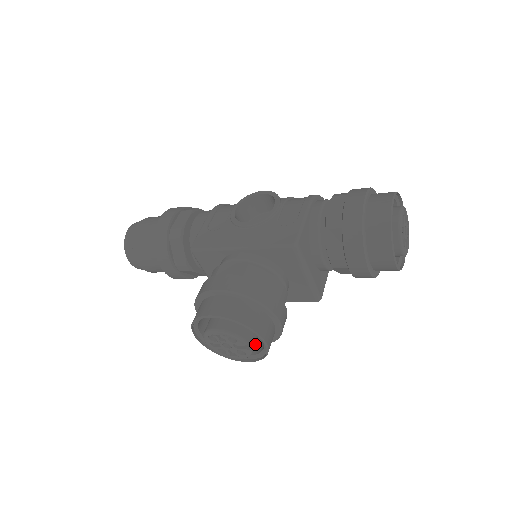
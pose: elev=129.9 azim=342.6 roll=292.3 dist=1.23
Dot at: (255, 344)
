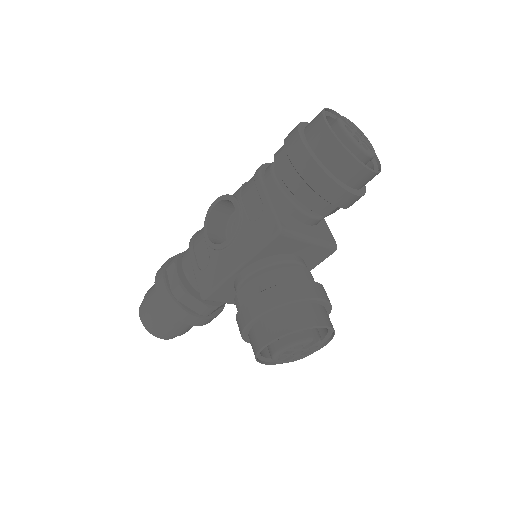
Dot at: (318, 332)
